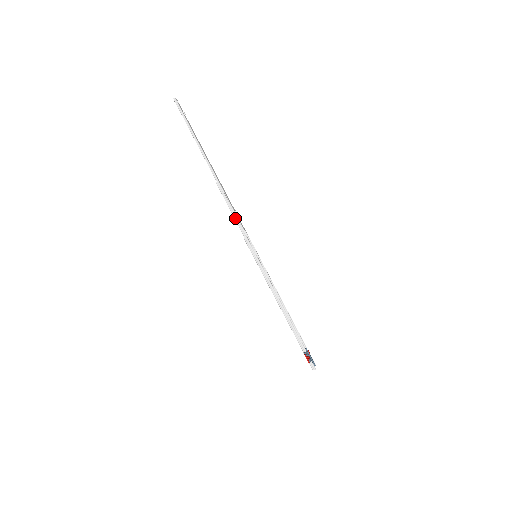
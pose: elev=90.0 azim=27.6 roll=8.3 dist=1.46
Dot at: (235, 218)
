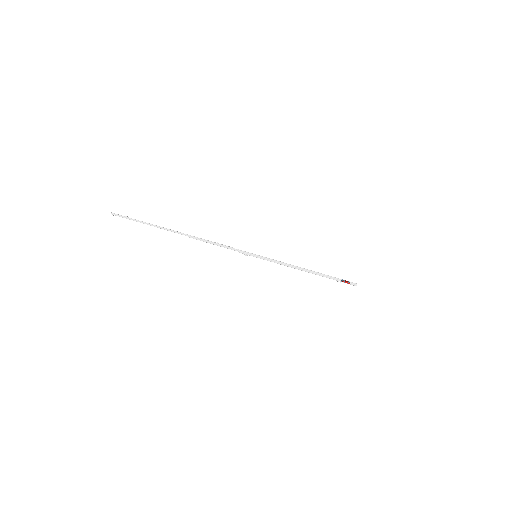
Dot at: (221, 246)
